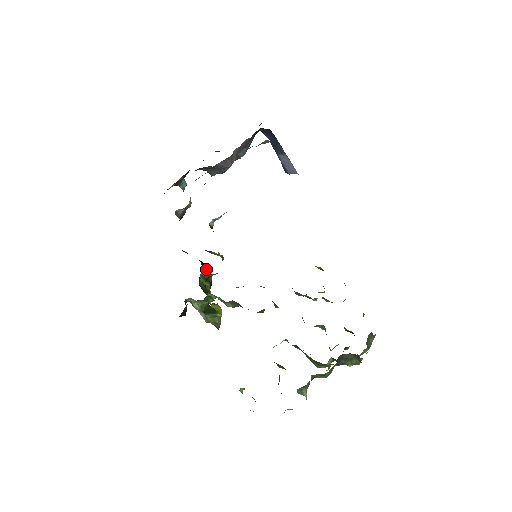
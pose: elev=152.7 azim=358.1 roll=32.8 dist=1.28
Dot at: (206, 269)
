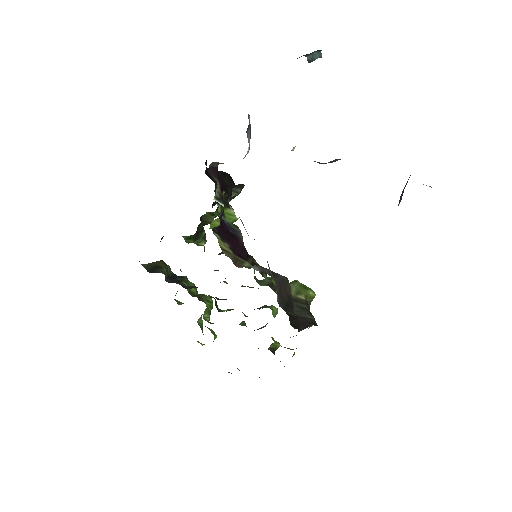
Dot at: occluded
